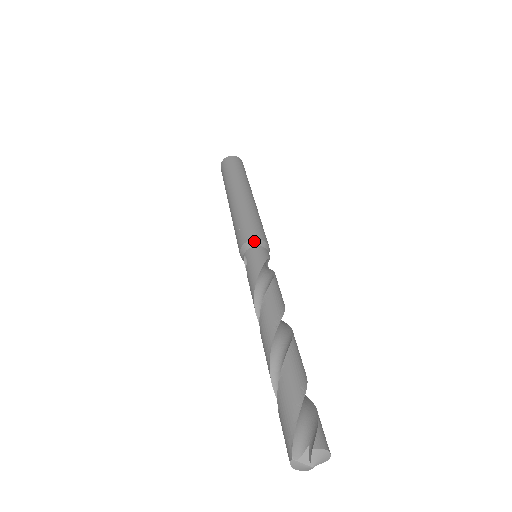
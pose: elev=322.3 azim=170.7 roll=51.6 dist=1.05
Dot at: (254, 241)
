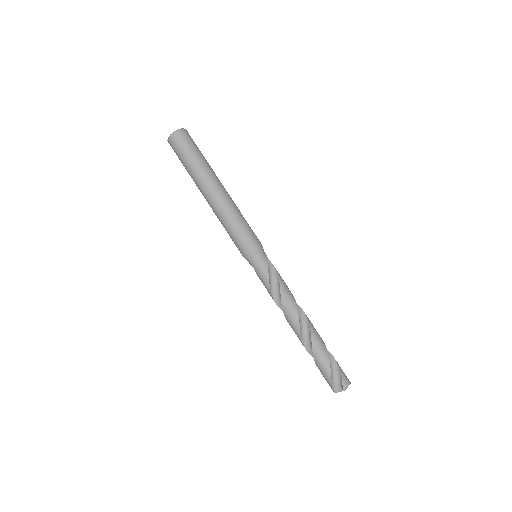
Dot at: (252, 254)
